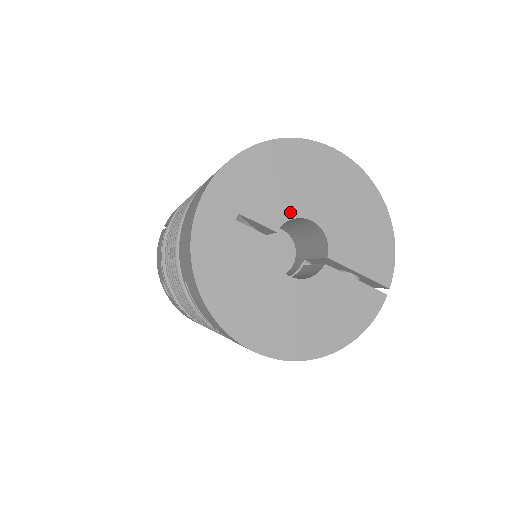
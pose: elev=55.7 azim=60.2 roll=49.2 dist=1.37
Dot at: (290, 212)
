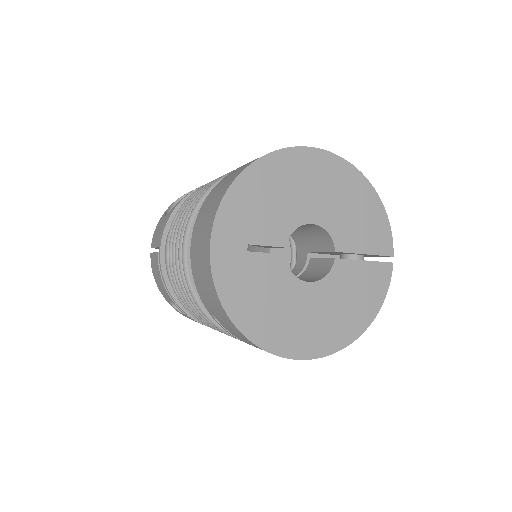
Dot at: (291, 224)
